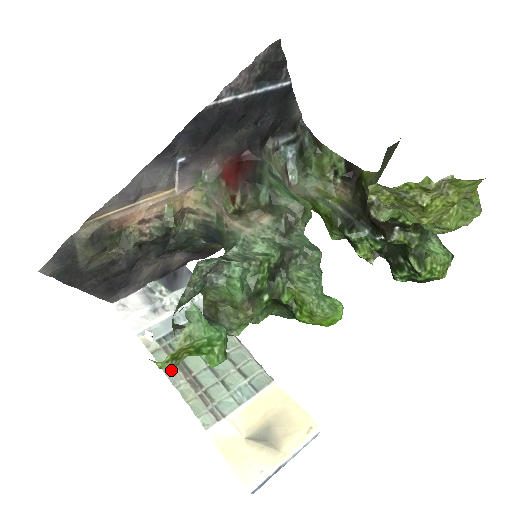
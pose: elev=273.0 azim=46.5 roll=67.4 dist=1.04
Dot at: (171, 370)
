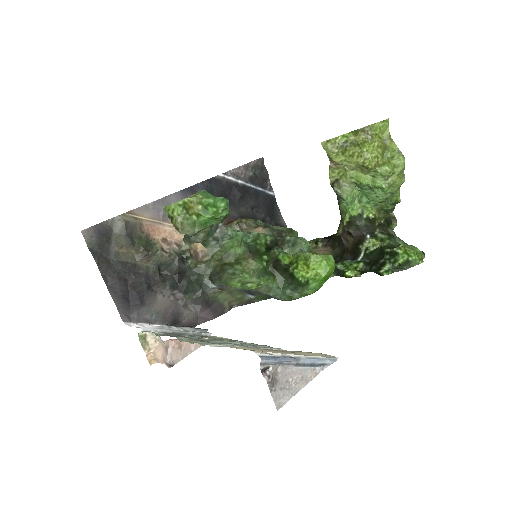
Dot at: (174, 336)
